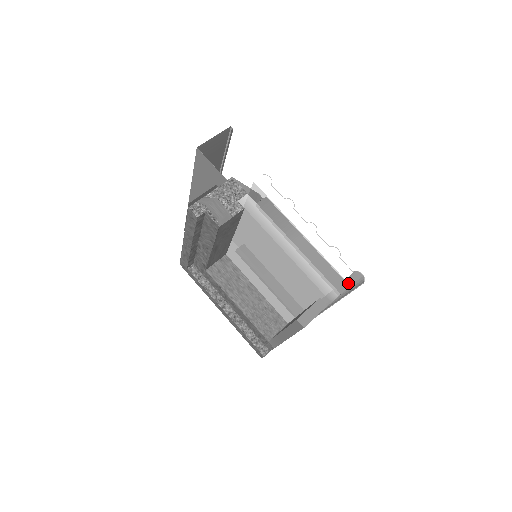
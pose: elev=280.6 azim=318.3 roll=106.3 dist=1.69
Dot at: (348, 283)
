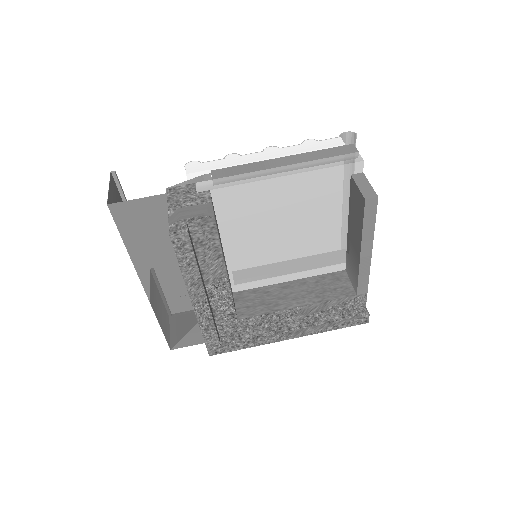
Dot at: occluded
